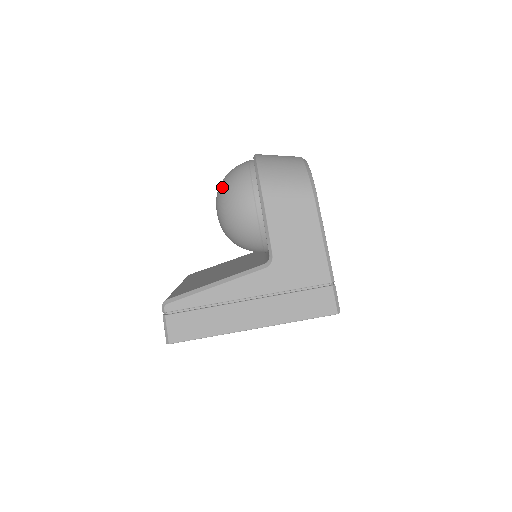
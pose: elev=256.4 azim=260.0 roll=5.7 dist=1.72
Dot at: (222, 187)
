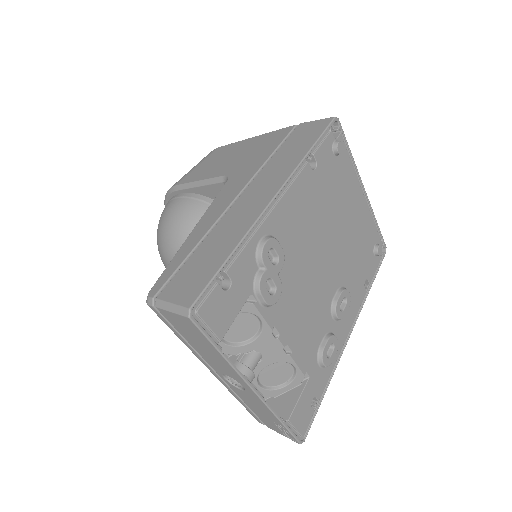
Dot at: occluded
